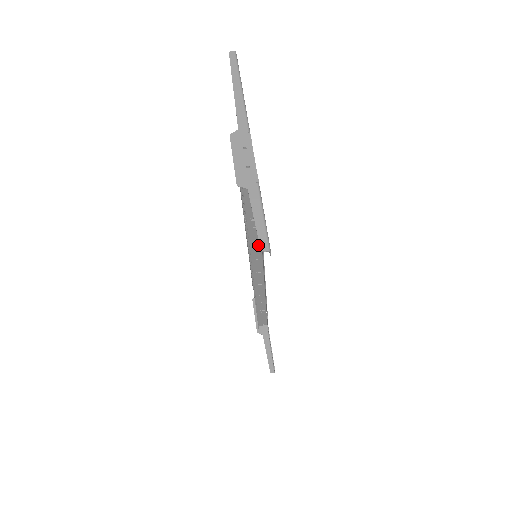
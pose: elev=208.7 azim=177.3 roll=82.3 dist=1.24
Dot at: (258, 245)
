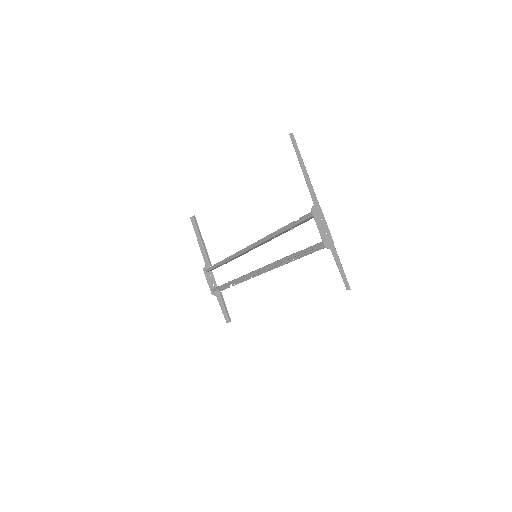
Dot at: occluded
